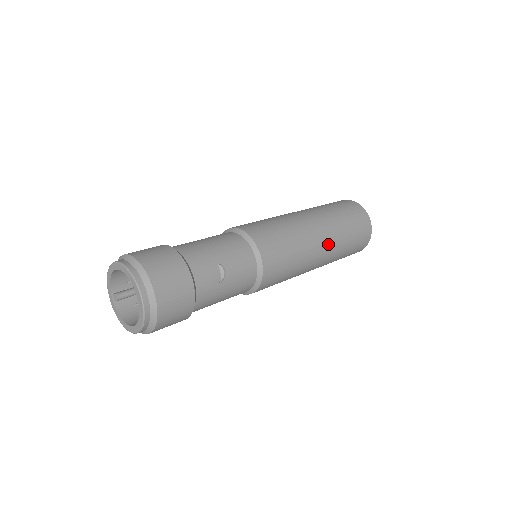
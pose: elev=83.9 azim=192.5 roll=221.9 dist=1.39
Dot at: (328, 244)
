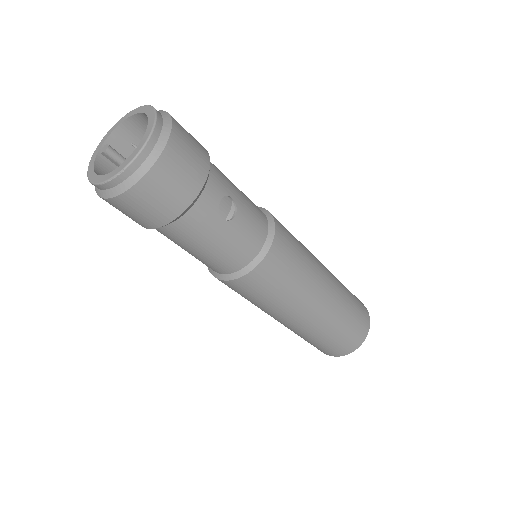
Dot at: (328, 304)
